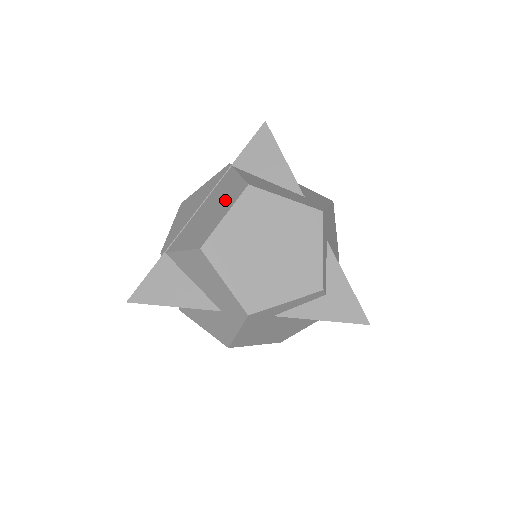
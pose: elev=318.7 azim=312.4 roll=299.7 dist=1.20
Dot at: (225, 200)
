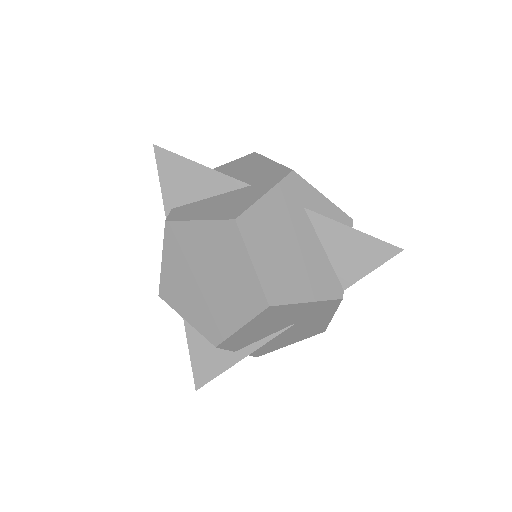
Dot at: occluded
